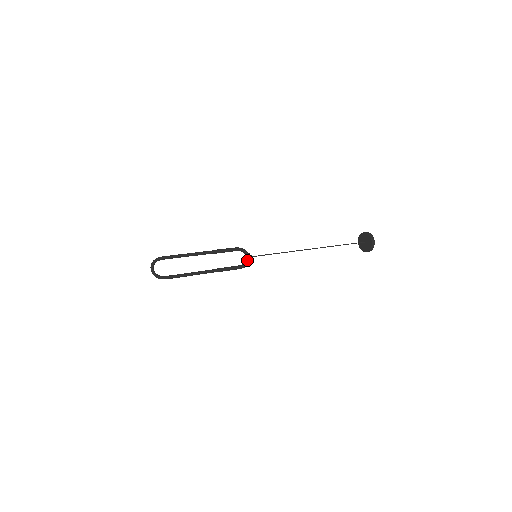
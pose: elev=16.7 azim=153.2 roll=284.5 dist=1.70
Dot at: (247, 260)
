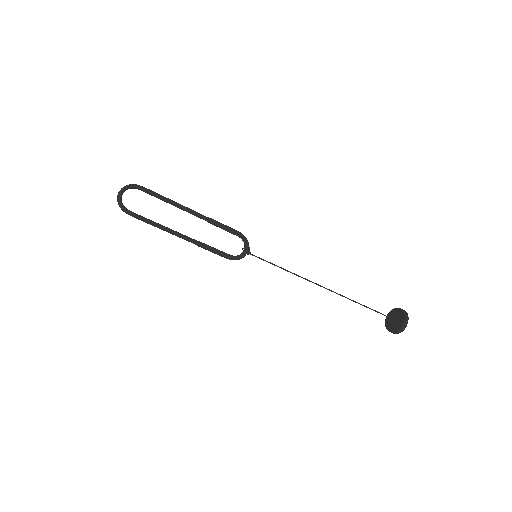
Dot at: (242, 254)
